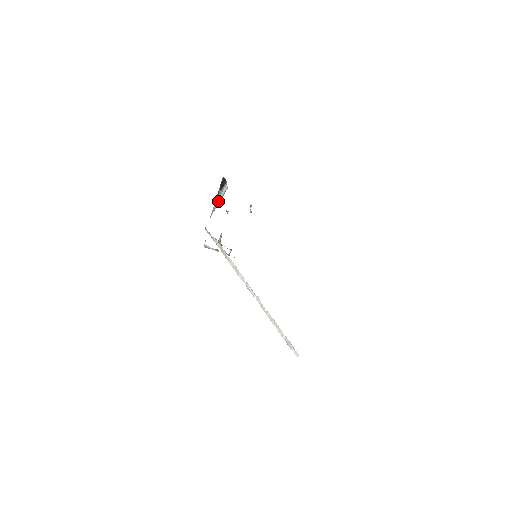
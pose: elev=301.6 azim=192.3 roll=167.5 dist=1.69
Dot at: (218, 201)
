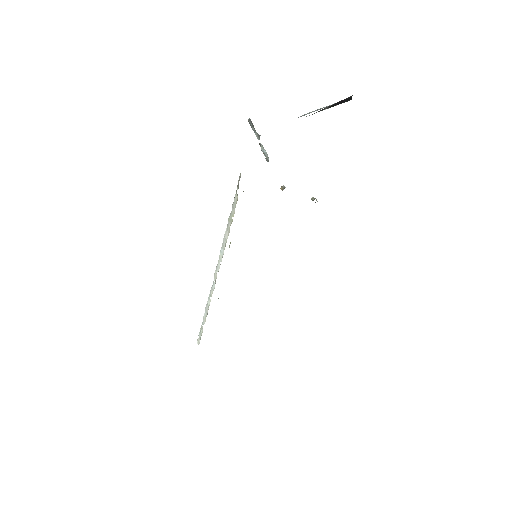
Dot at: (312, 111)
